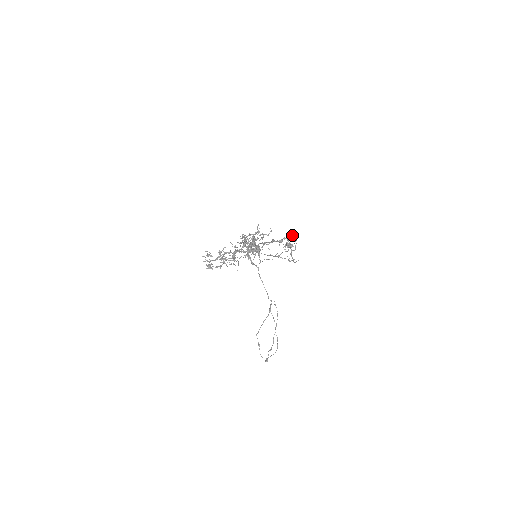
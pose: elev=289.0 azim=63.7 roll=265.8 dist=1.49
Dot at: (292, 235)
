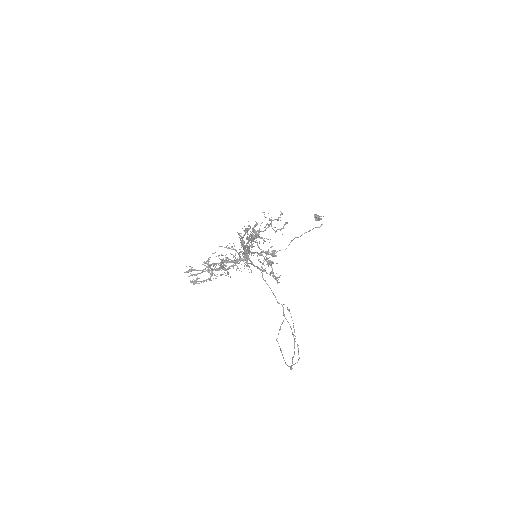
Dot at: occluded
